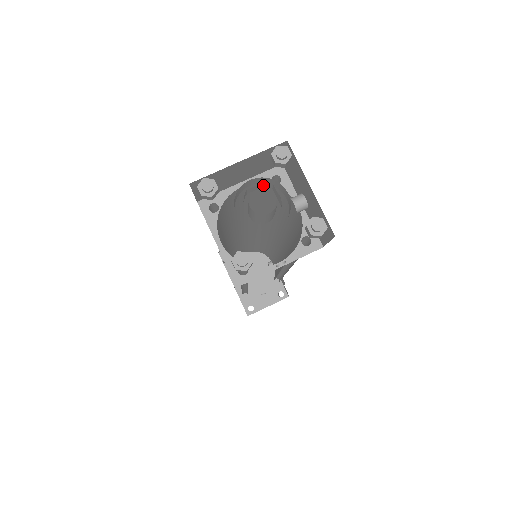
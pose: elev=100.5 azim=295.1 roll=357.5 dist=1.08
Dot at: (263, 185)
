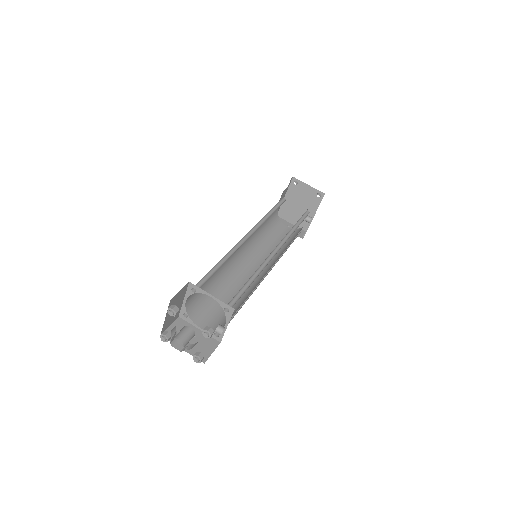
Dot at: (185, 338)
